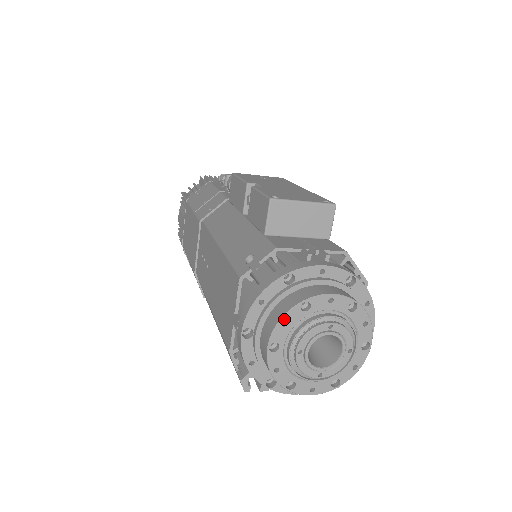
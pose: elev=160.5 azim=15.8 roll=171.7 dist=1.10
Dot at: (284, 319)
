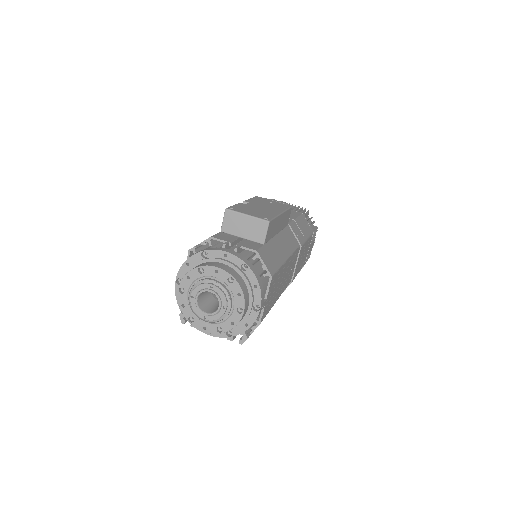
Dot at: (188, 274)
